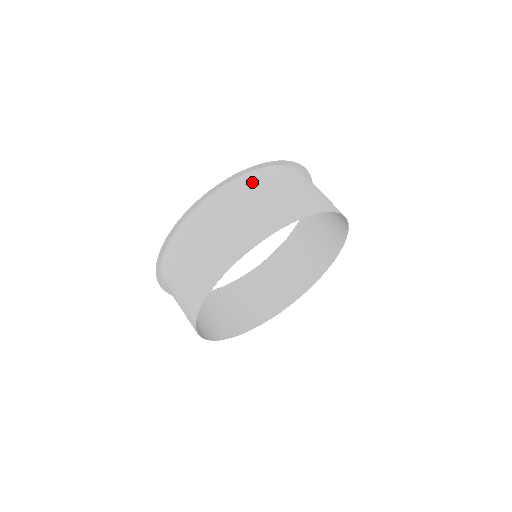
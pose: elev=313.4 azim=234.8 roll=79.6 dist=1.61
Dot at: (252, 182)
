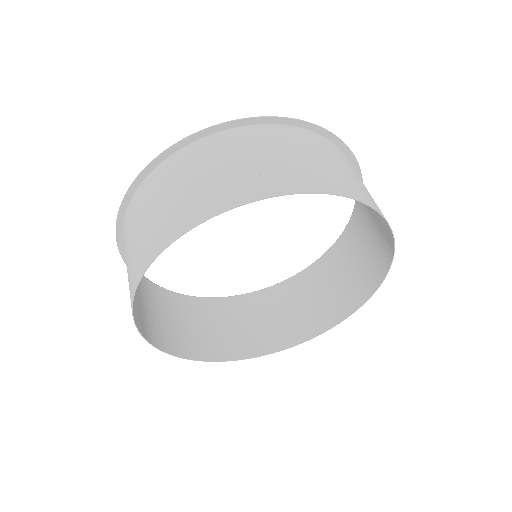
Dot at: (240, 138)
